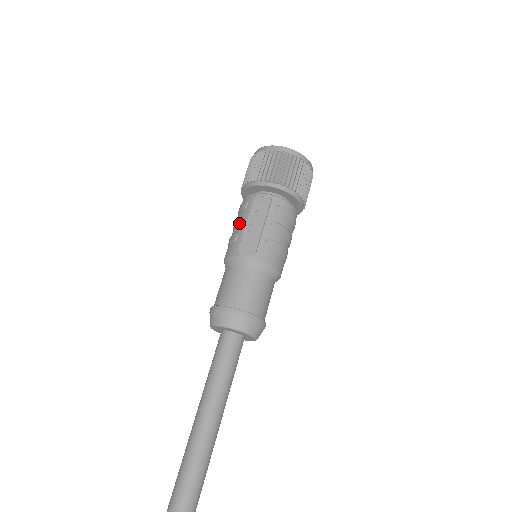
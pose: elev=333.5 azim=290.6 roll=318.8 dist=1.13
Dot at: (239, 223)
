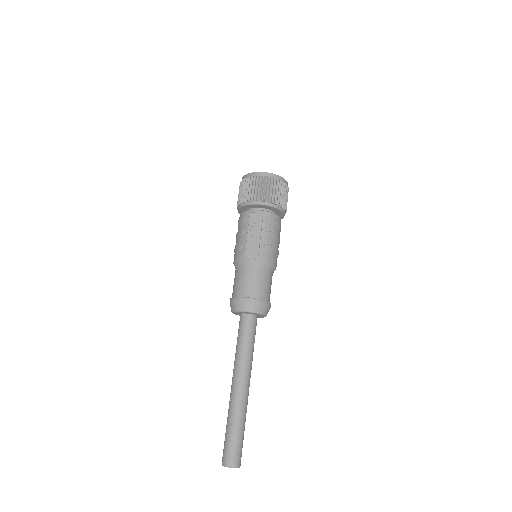
Dot at: (242, 234)
